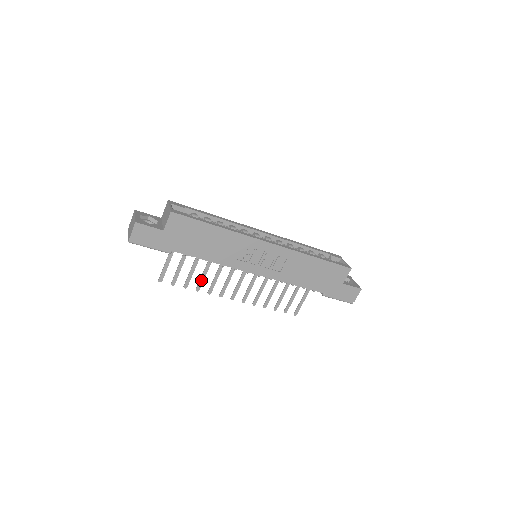
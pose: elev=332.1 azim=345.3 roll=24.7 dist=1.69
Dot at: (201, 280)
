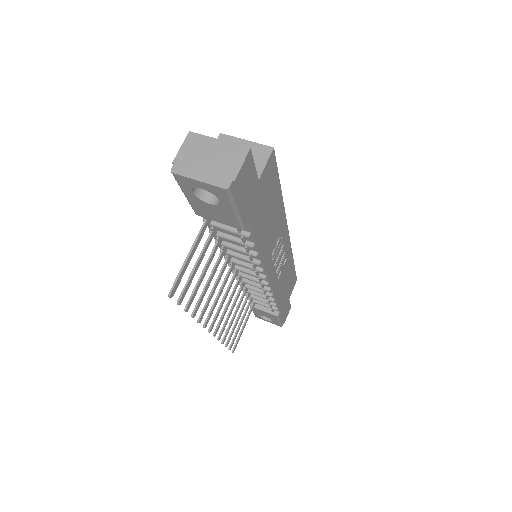
Dot at: (203, 295)
